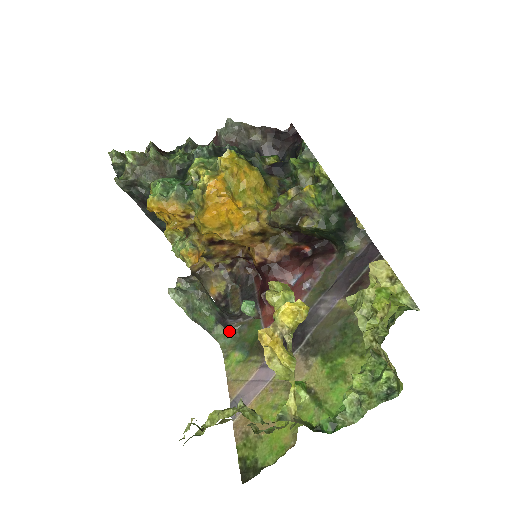
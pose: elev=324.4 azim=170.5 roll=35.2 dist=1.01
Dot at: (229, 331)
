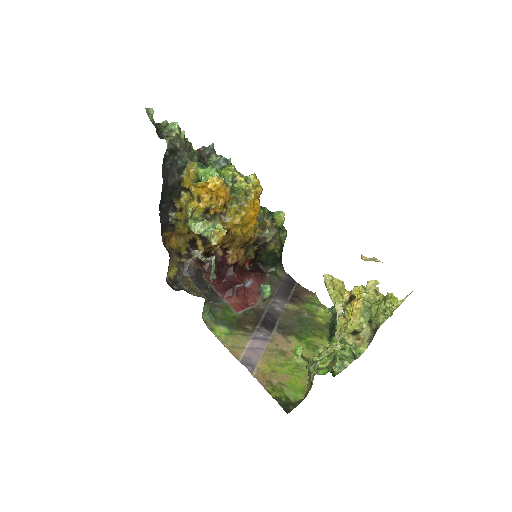
Dot at: (210, 309)
